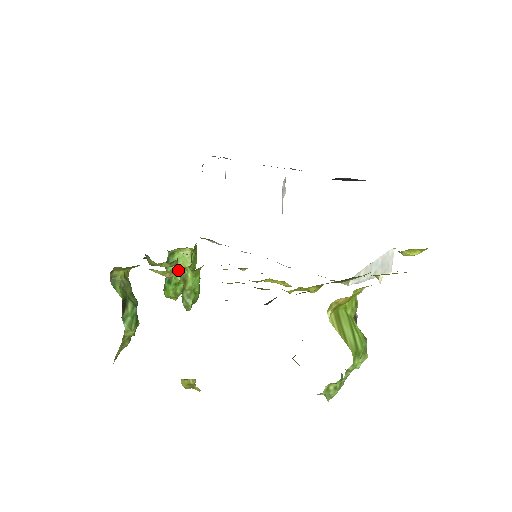
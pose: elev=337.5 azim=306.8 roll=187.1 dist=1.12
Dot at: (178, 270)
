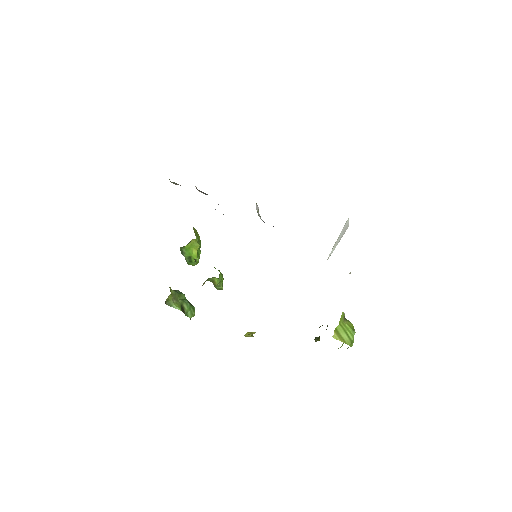
Dot at: (206, 280)
